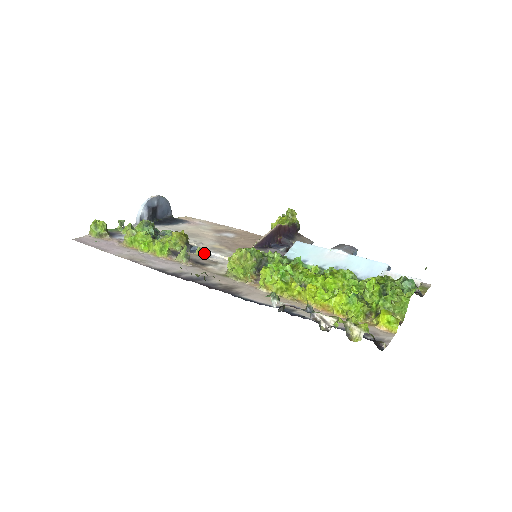
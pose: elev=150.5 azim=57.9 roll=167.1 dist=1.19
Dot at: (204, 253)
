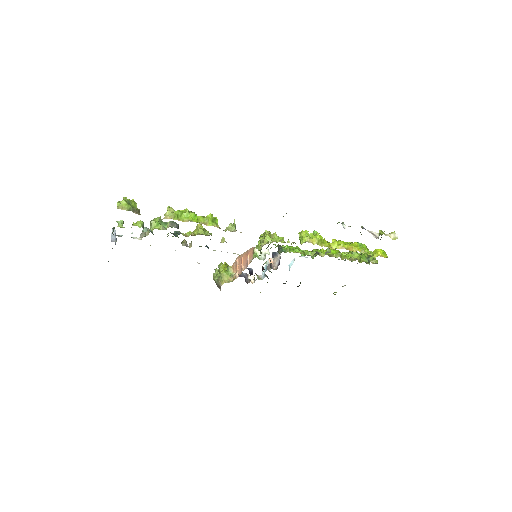
Dot at: occluded
